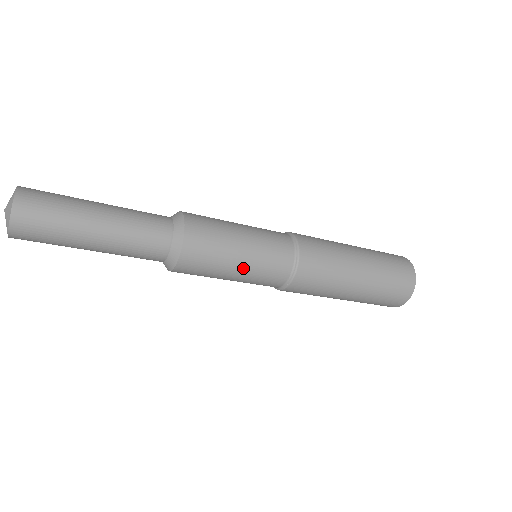
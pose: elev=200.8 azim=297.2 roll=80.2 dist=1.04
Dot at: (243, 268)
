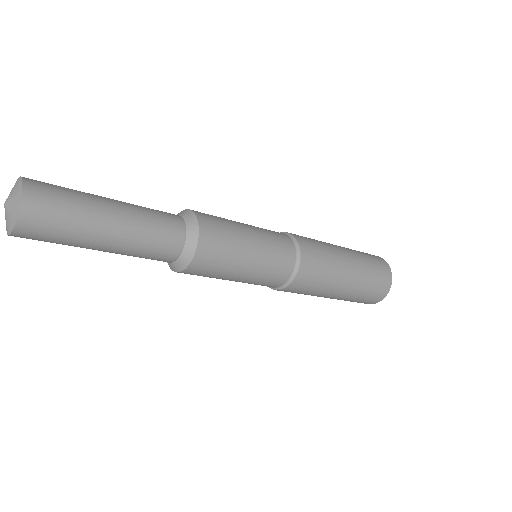
Dot at: (237, 281)
